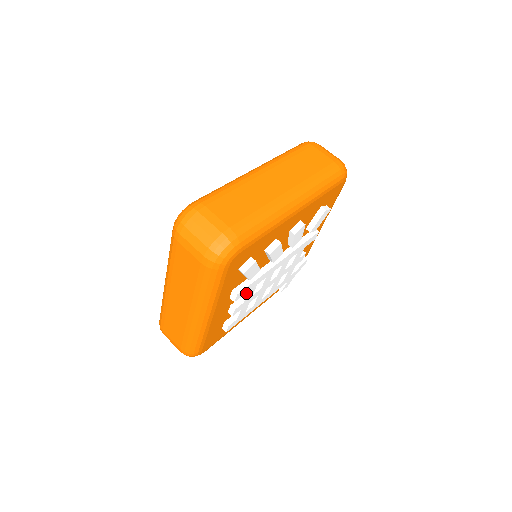
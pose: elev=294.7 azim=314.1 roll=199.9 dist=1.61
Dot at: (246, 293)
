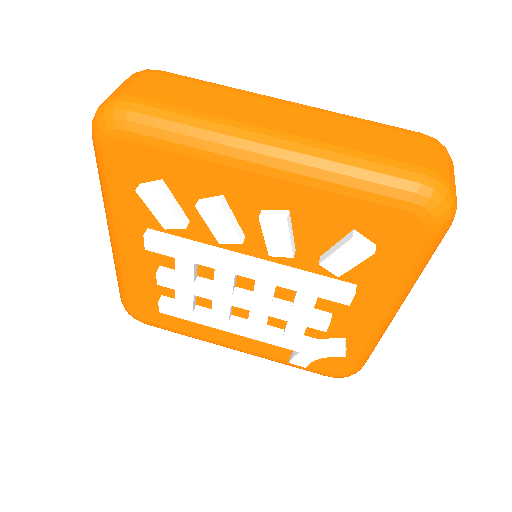
Dot at: (175, 261)
